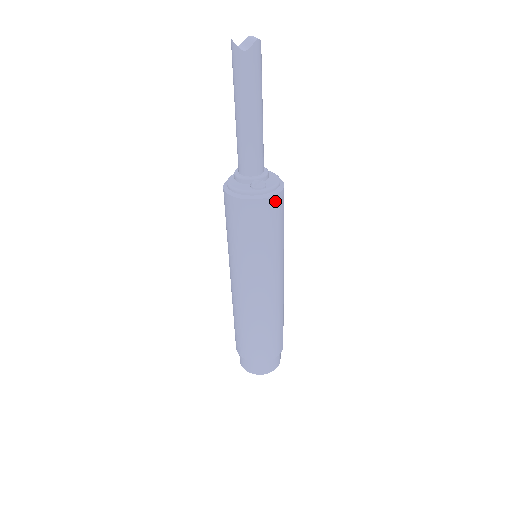
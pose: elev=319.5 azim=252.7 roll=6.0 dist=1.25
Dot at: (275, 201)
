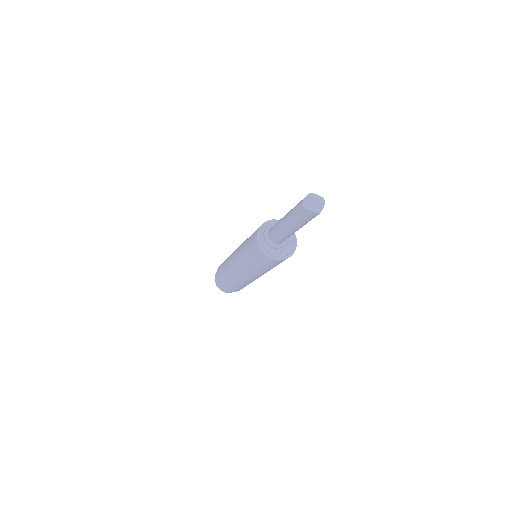
Dot at: occluded
